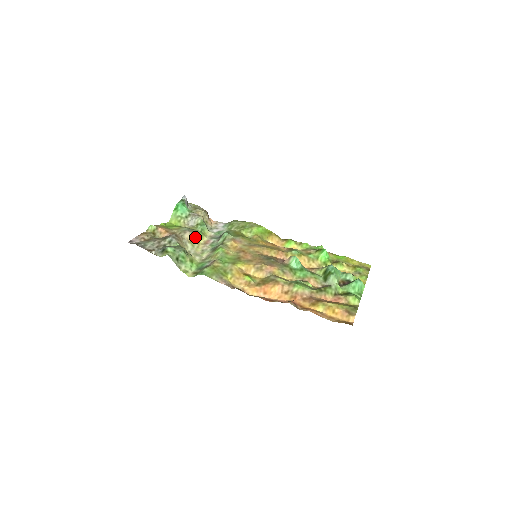
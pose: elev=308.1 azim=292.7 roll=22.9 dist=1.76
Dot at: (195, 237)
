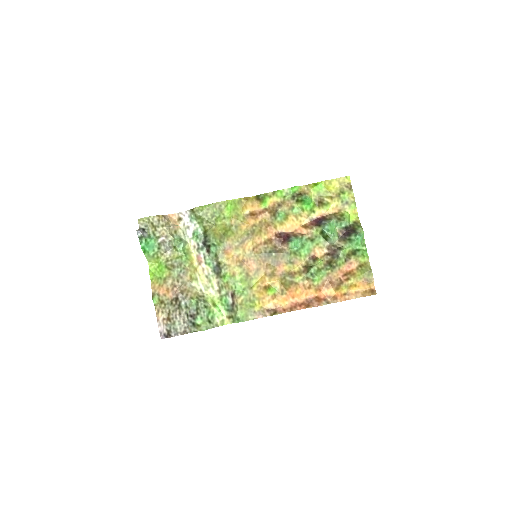
Dot at: (190, 270)
